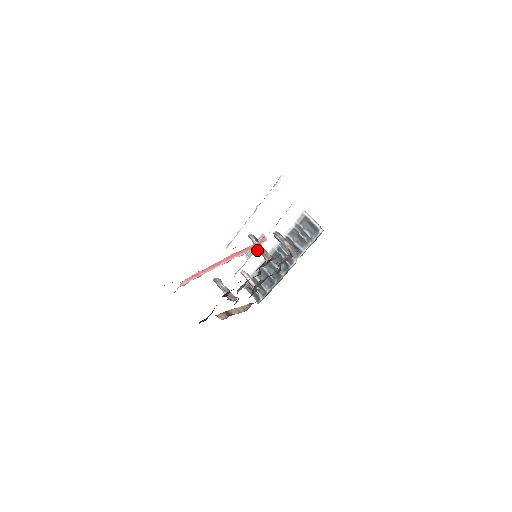
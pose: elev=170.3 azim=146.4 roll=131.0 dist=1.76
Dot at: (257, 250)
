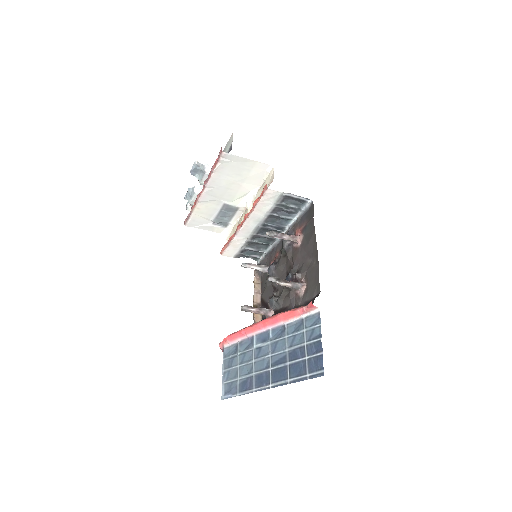
Dot at: (239, 233)
